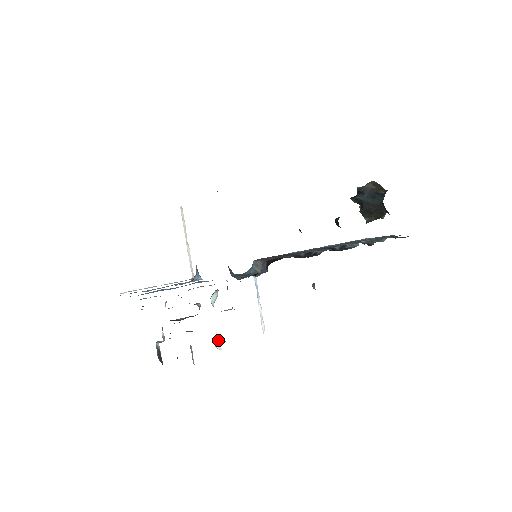
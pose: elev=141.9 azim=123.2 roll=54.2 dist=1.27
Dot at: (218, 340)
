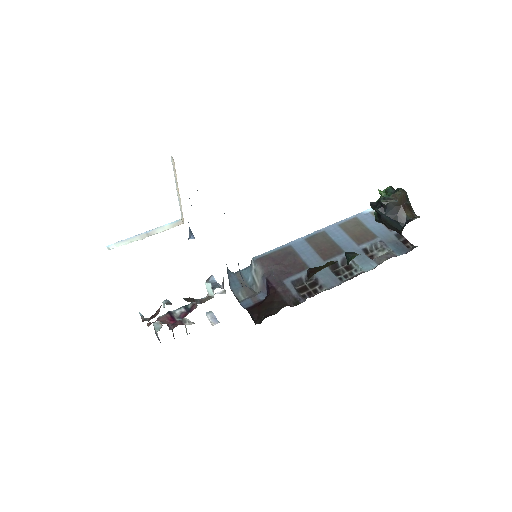
Dot at: (210, 316)
